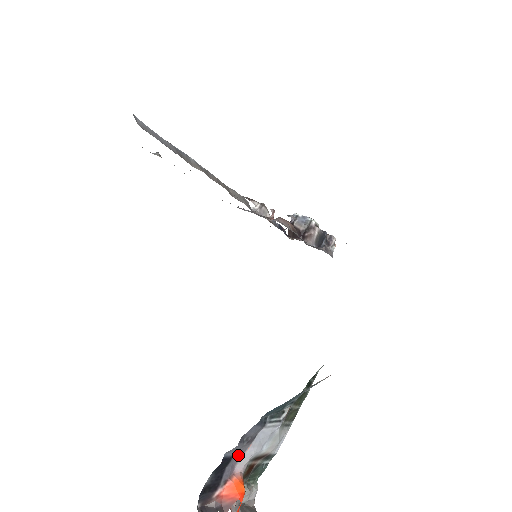
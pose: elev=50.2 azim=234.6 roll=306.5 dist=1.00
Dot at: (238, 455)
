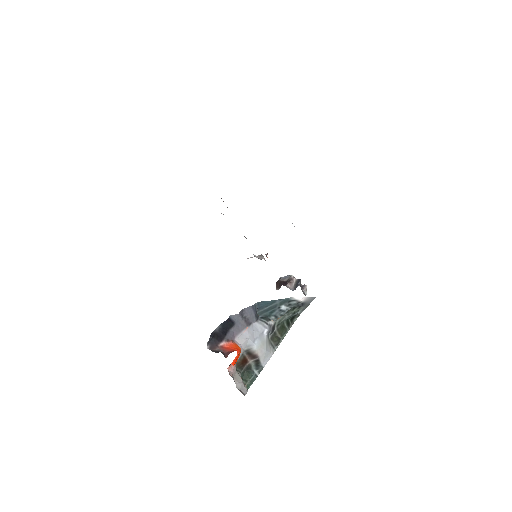
Dot at: (238, 328)
